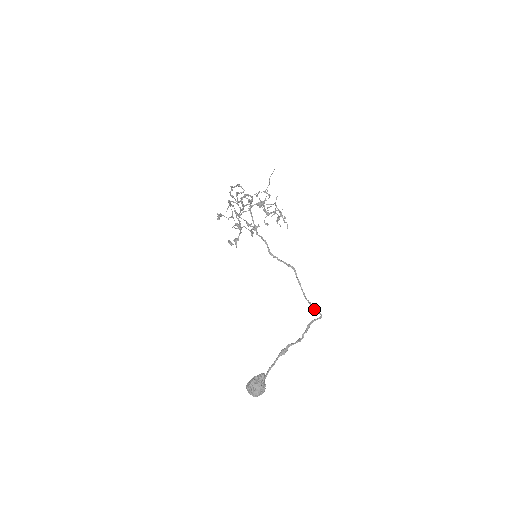
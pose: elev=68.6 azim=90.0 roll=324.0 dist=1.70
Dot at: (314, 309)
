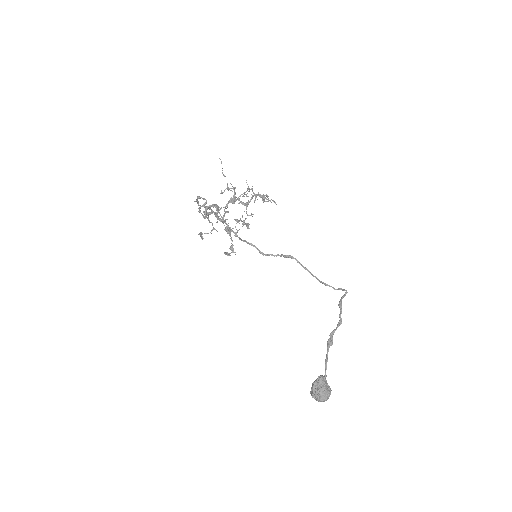
Dot at: (334, 289)
